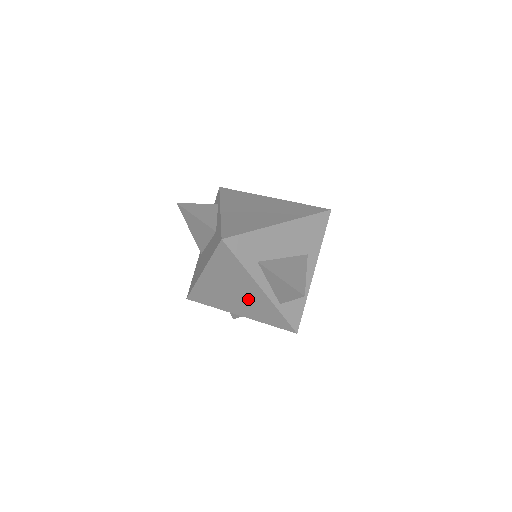
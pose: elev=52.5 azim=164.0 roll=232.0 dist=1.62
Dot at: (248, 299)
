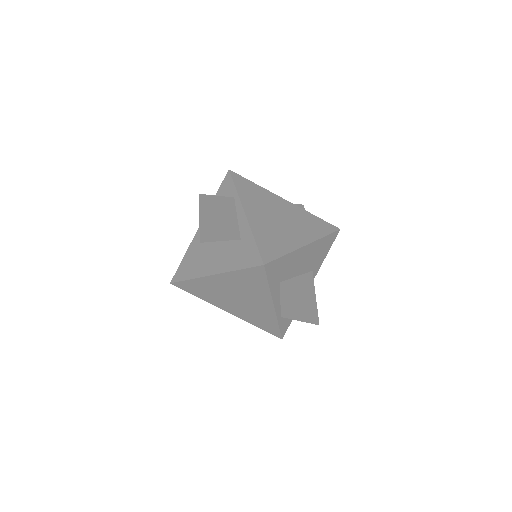
Dot at: (250, 306)
